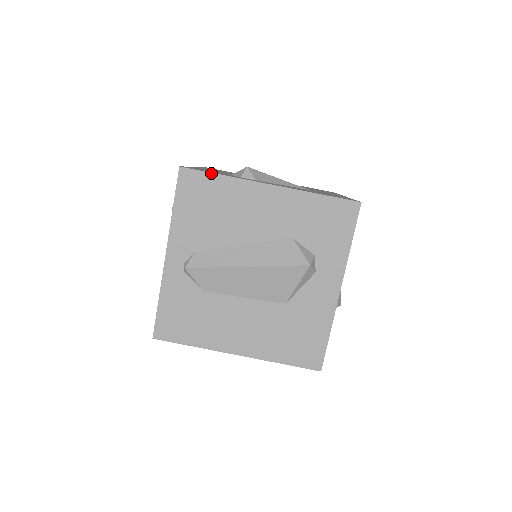
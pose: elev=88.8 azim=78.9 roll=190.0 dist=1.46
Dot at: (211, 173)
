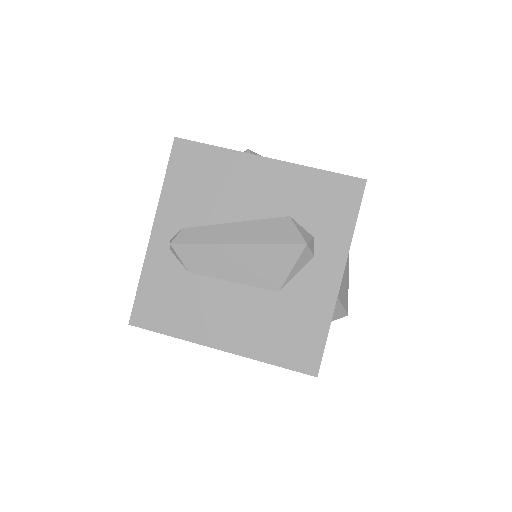
Dot at: (207, 144)
